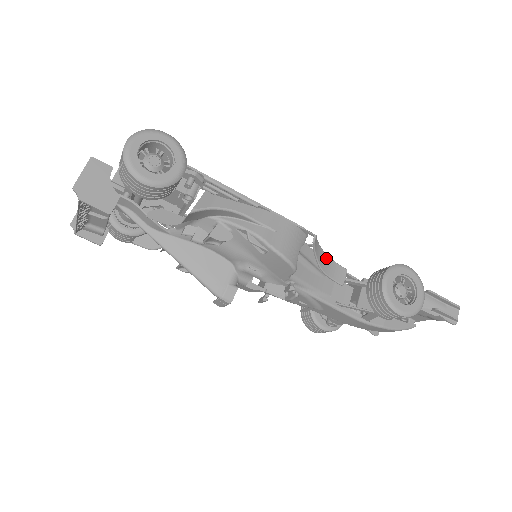
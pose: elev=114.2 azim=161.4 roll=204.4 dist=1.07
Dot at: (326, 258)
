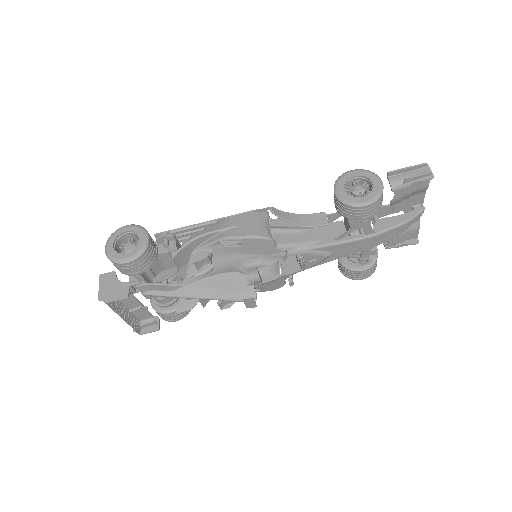
Dot at: (299, 216)
